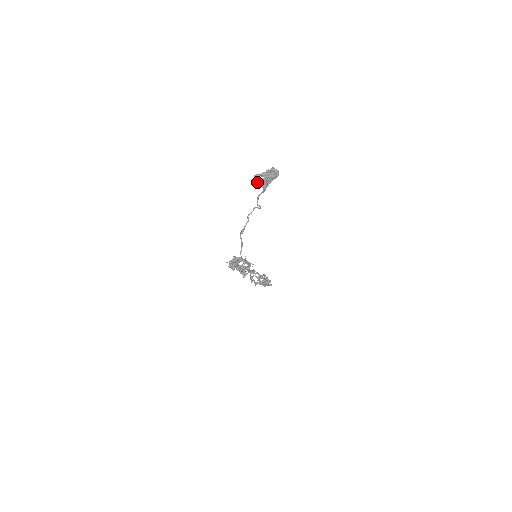
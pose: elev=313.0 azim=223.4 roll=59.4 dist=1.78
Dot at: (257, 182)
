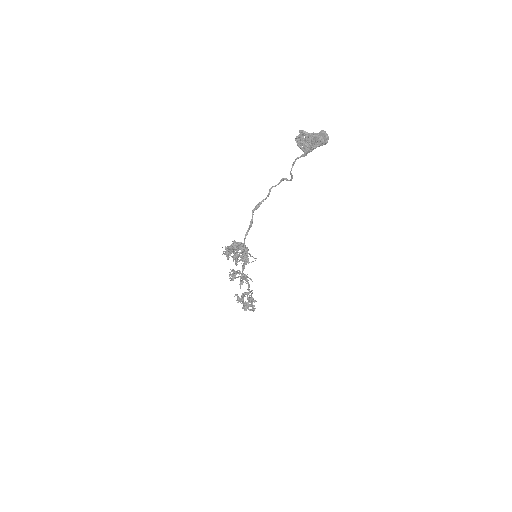
Dot at: (300, 140)
